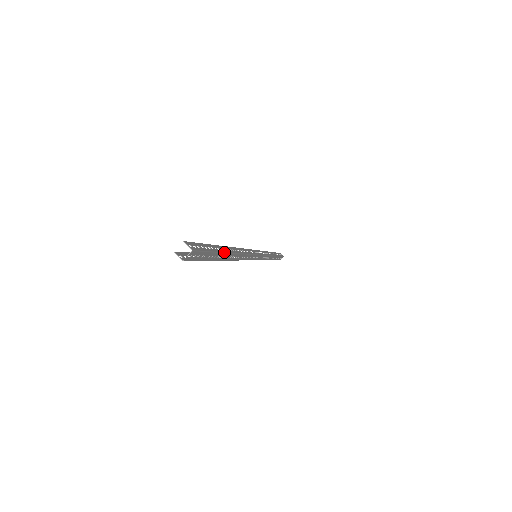
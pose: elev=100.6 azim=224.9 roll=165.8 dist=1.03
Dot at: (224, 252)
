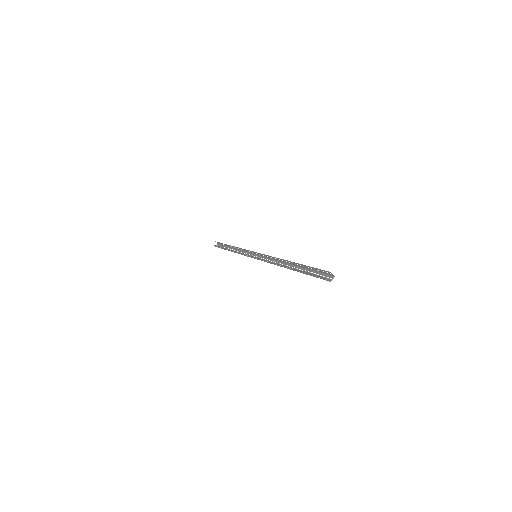
Dot at: (304, 267)
